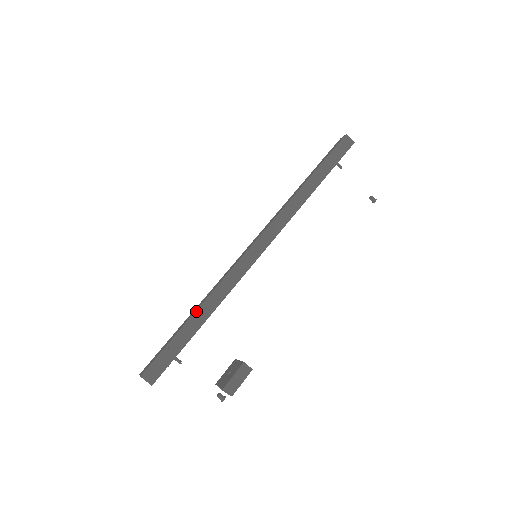
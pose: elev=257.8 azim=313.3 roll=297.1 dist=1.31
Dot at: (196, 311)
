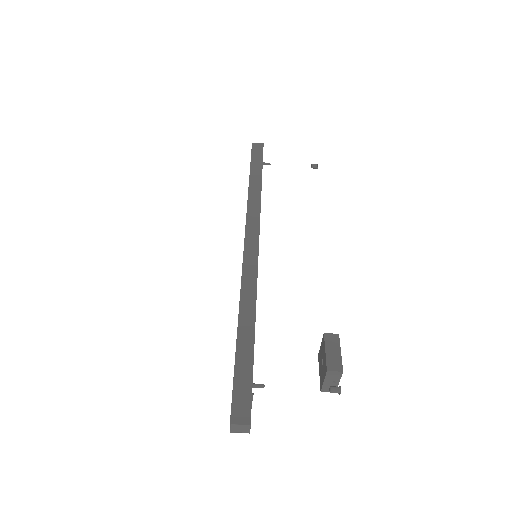
Dot at: (238, 327)
